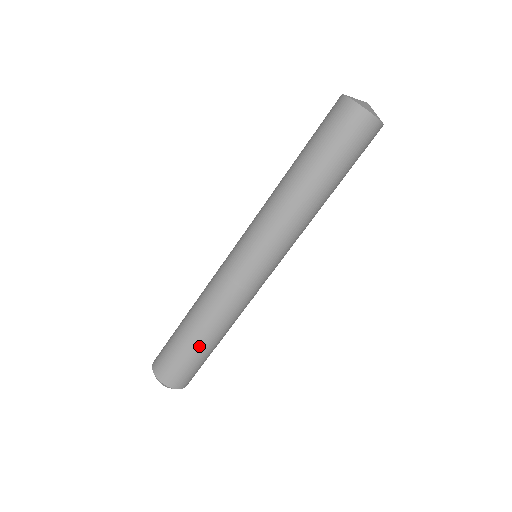
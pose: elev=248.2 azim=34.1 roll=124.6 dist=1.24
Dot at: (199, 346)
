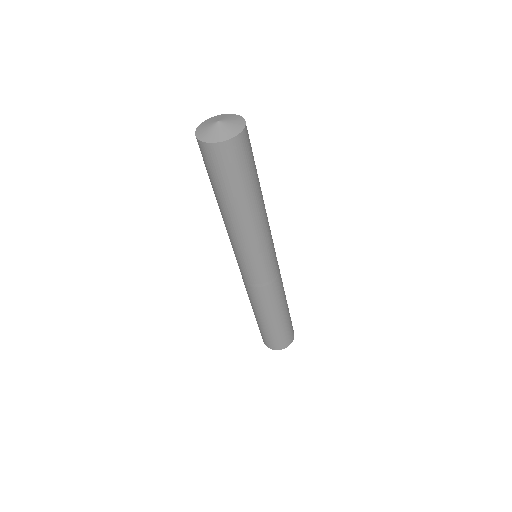
Dot at: (276, 324)
